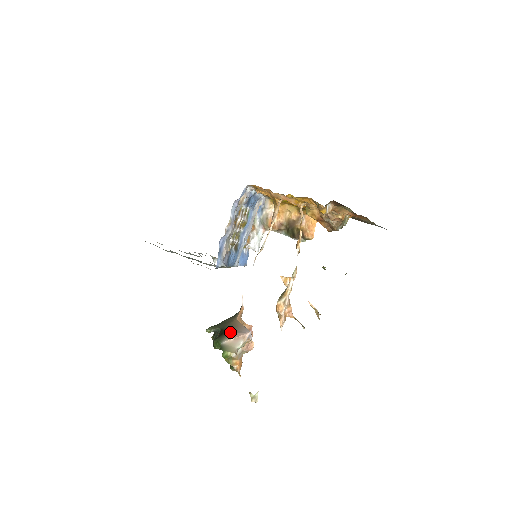
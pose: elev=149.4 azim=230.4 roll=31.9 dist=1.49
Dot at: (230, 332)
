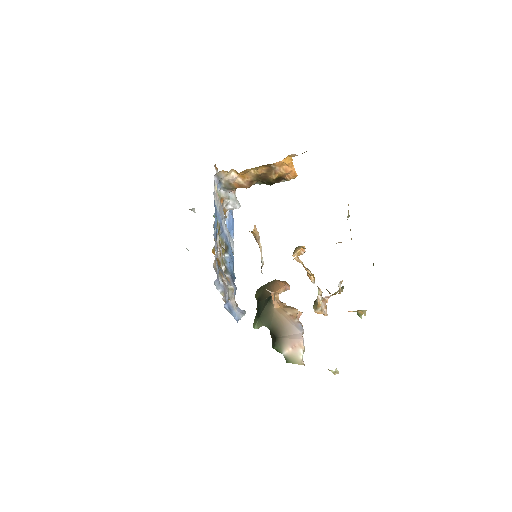
Dot at: (281, 335)
